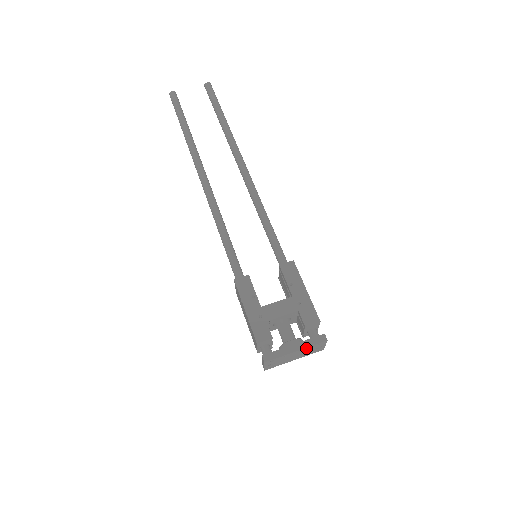
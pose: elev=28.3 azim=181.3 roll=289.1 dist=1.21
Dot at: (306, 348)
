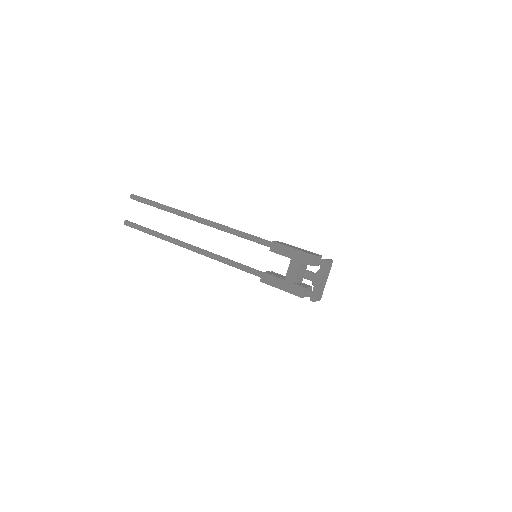
Dot at: (323, 274)
